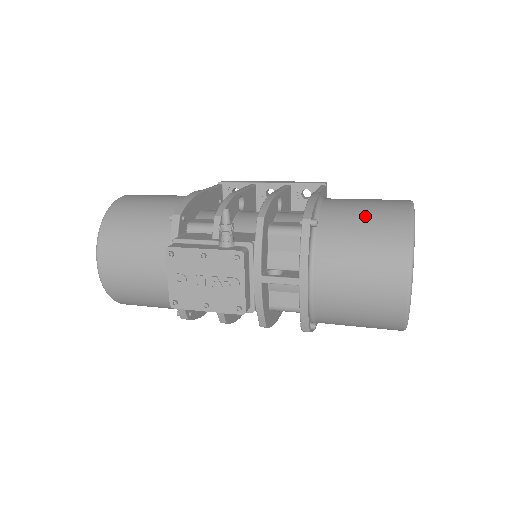
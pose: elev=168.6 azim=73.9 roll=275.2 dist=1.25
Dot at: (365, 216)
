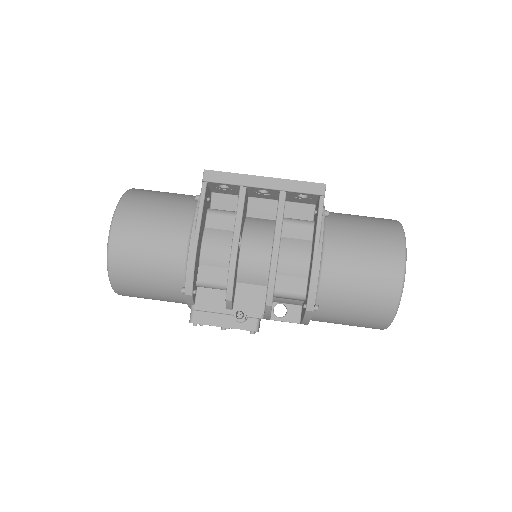
Dot at: (360, 296)
